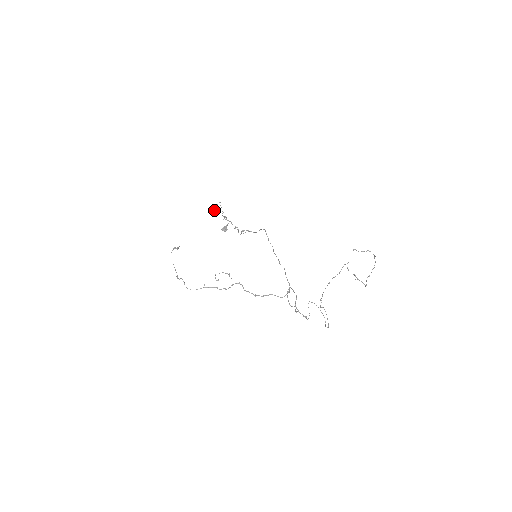
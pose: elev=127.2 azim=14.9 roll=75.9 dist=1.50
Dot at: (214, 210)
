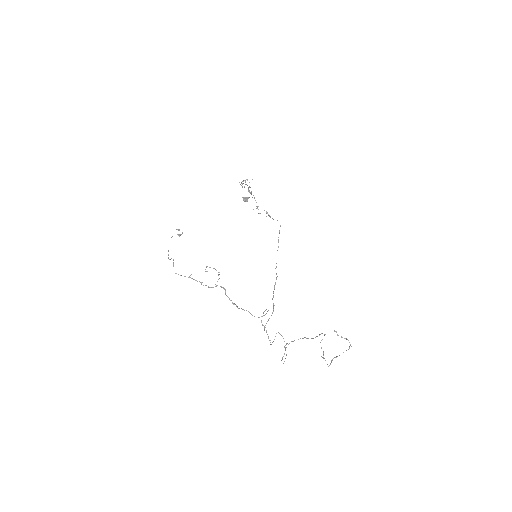
Dot at: occluded
